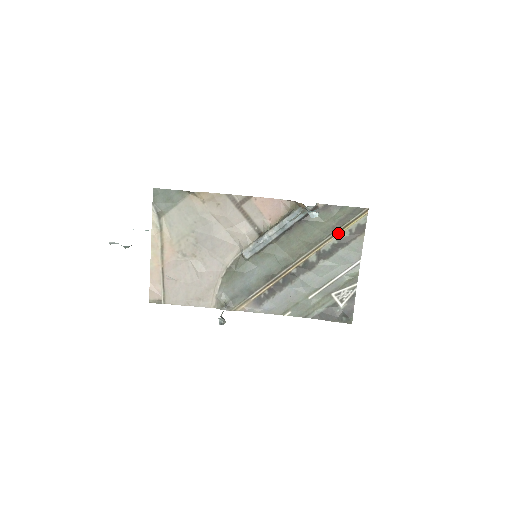
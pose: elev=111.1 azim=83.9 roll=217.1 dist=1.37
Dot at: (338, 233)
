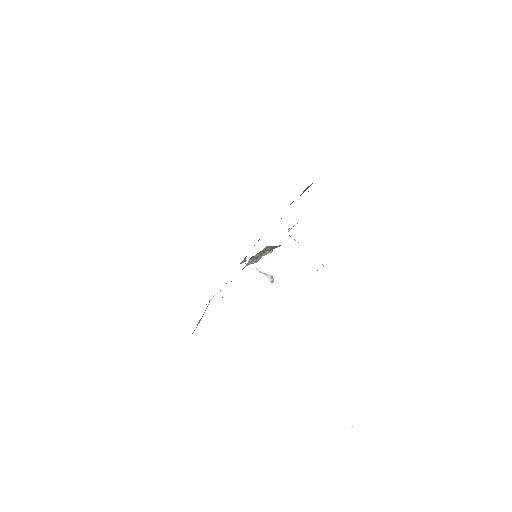
Dot at: occluded
